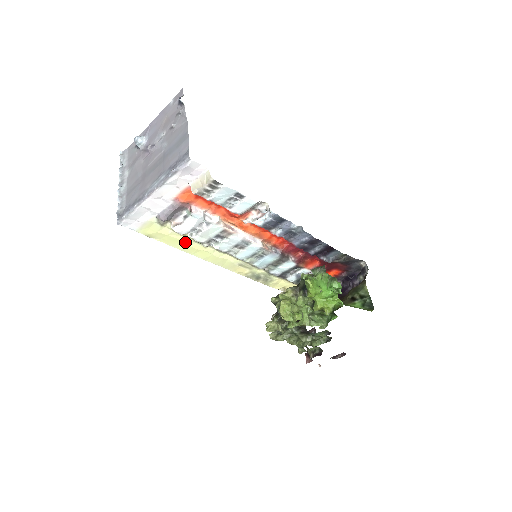
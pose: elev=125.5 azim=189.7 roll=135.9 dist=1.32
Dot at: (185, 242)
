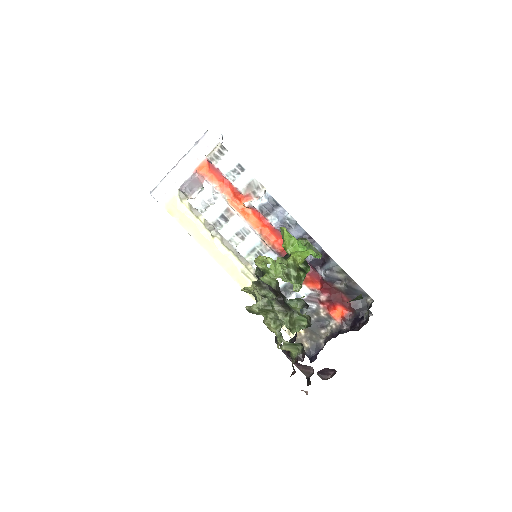
Dot at: (197, 226)
